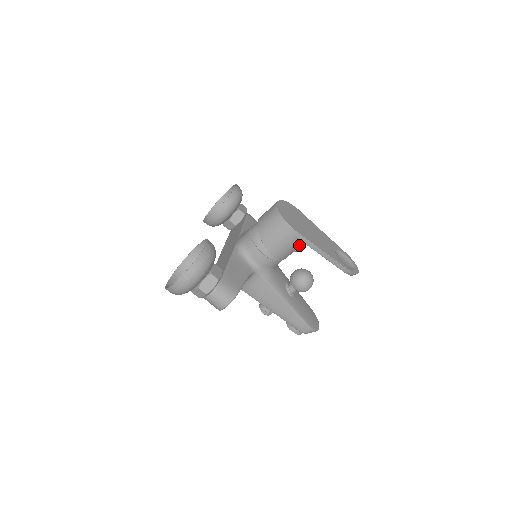
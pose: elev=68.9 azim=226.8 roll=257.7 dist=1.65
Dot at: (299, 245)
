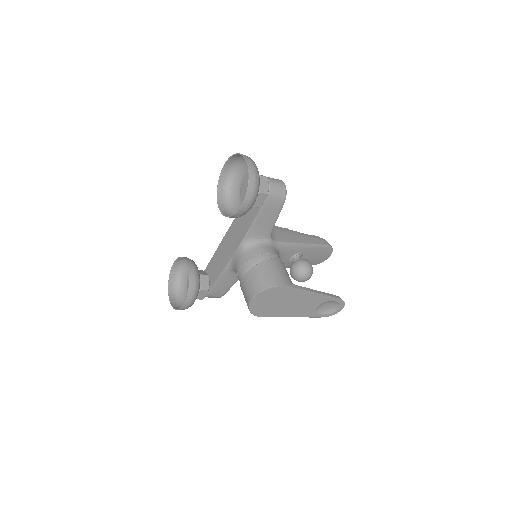
Dot at: occluded
